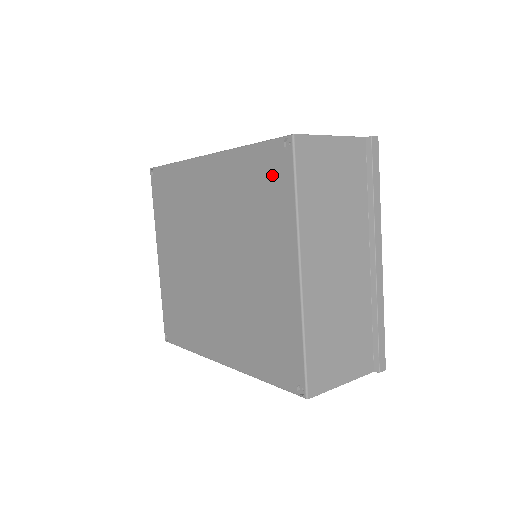
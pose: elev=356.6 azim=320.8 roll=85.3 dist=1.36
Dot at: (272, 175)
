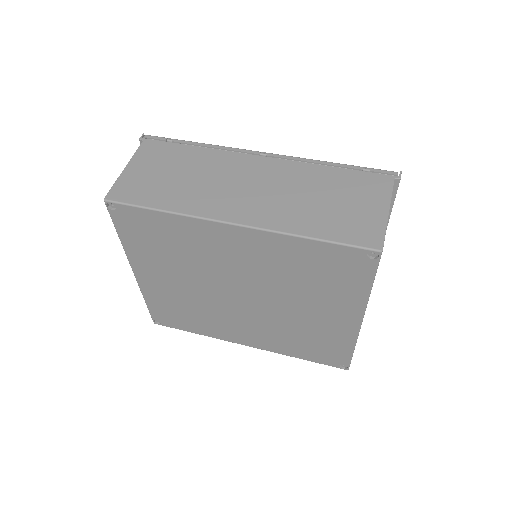
Dot at: (344, 268)
